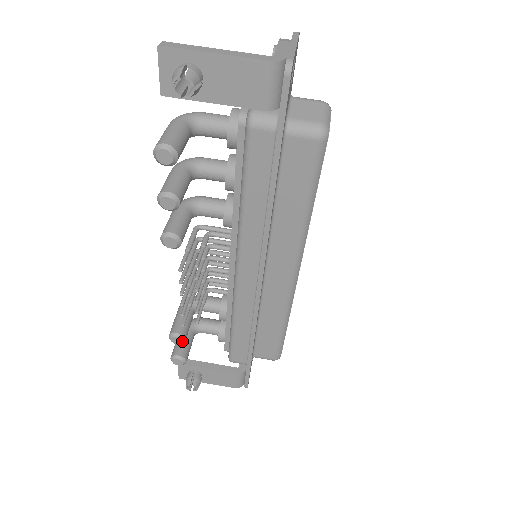
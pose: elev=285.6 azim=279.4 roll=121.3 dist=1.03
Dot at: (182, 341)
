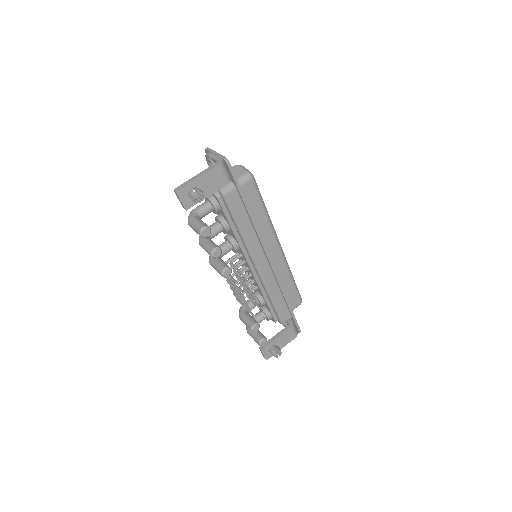
Dot at: (259, 326)
